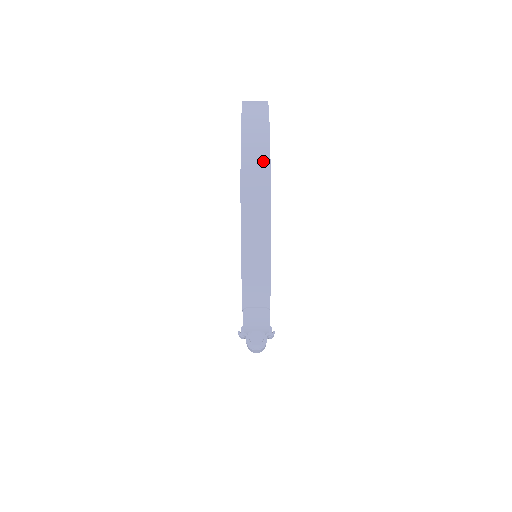
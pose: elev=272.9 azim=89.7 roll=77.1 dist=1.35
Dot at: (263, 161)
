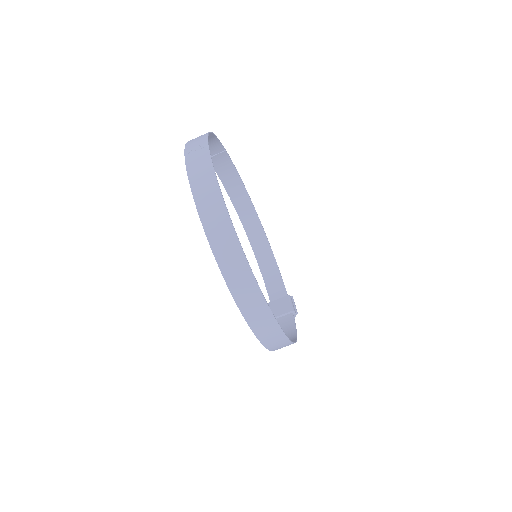
Dot at: (266, 316)
